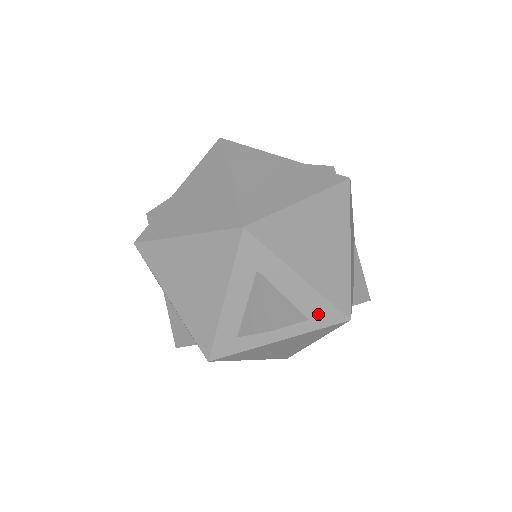
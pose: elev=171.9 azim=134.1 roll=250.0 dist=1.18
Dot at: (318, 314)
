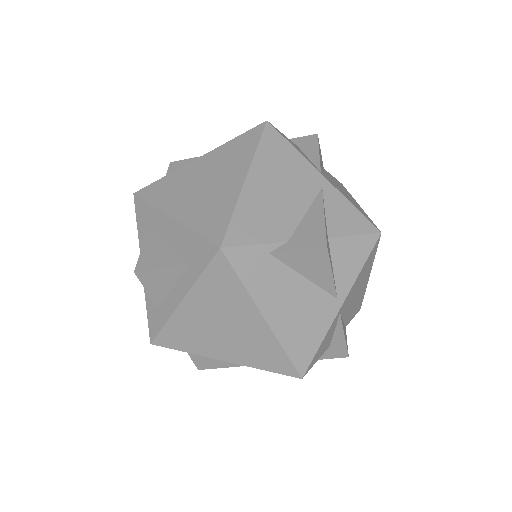
Dot at: (195, 254)
